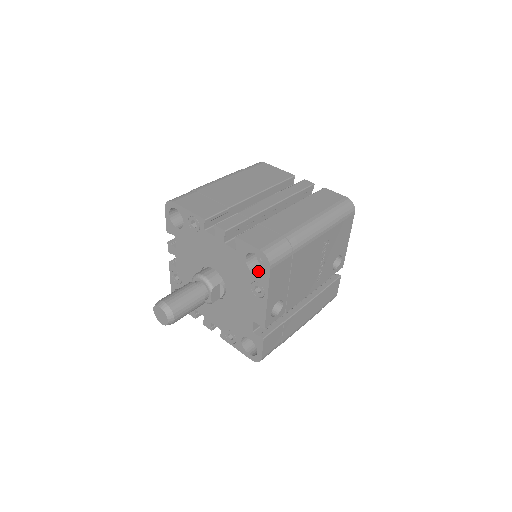
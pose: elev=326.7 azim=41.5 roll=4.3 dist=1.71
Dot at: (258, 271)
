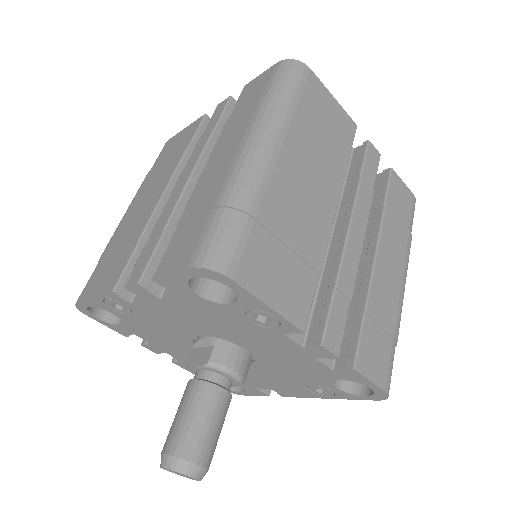
Dot at: occluded
